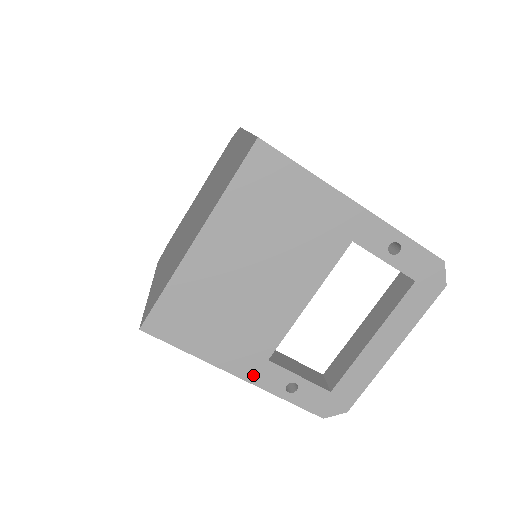
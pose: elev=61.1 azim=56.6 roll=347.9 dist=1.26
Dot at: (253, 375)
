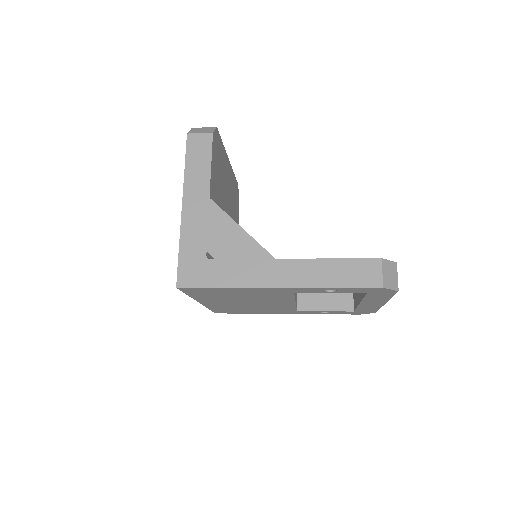
Dot at: (295, 313)
